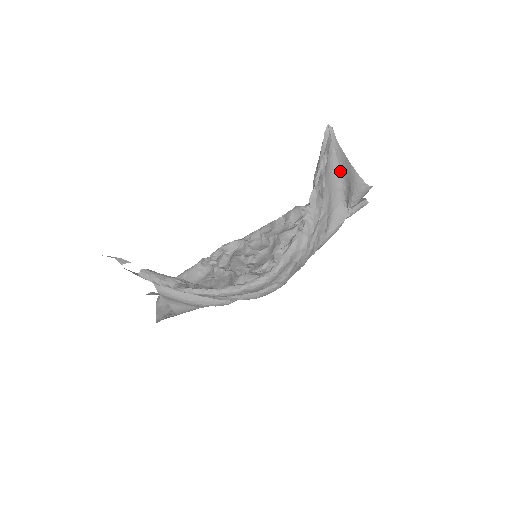
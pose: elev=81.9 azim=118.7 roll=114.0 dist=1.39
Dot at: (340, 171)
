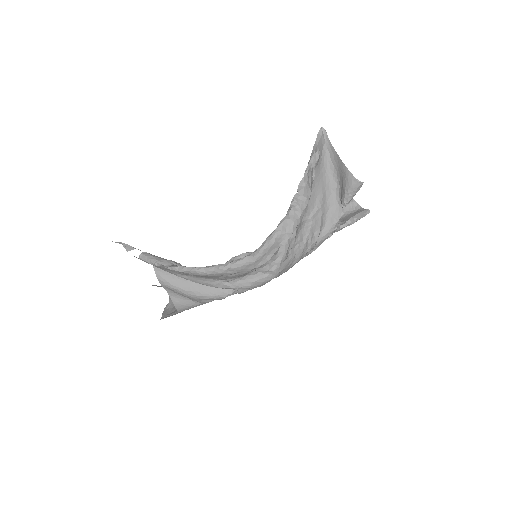
Dot at: (334, 171)
